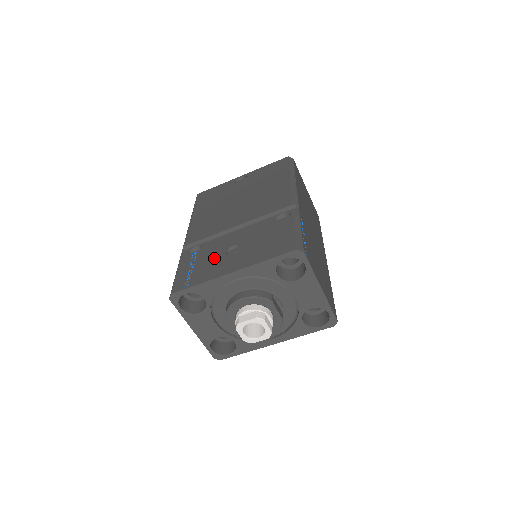
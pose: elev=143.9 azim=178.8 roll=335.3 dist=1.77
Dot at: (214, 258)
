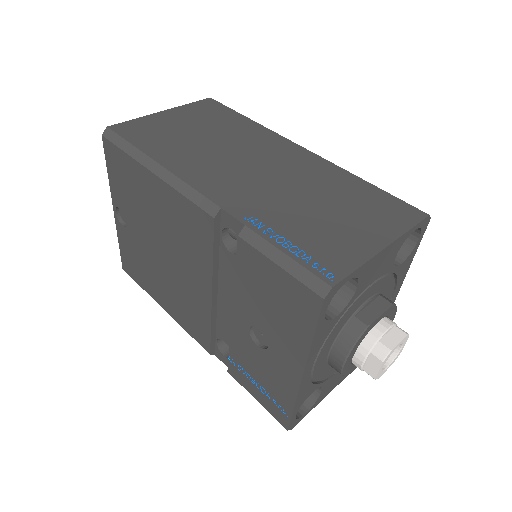
Dot at: (257, 361)
